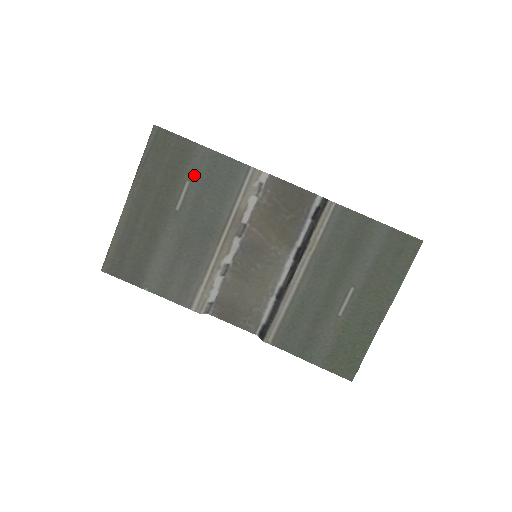
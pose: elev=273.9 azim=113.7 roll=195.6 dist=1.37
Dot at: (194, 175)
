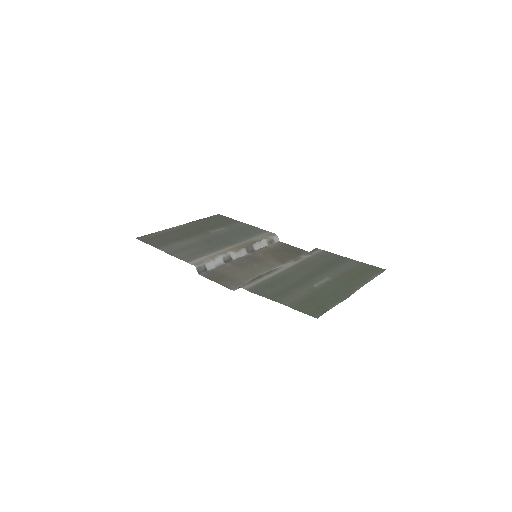
Dot at: (232, 227)
